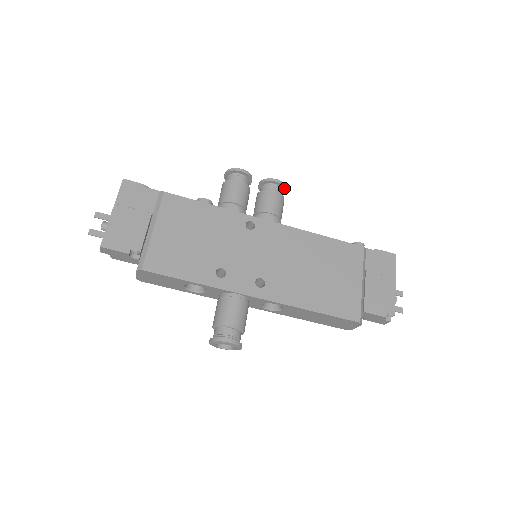
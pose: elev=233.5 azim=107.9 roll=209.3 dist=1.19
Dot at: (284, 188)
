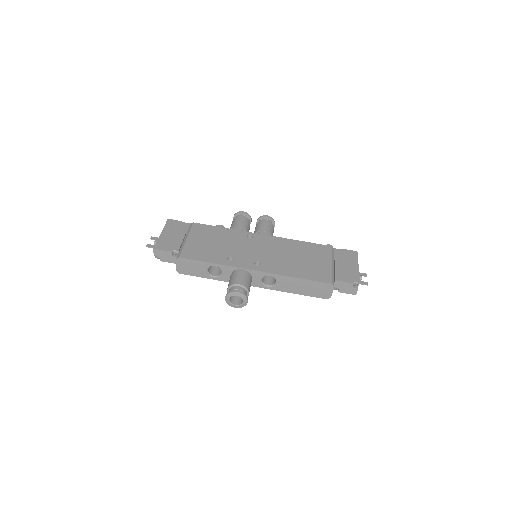
Dot at: (273, 221)
